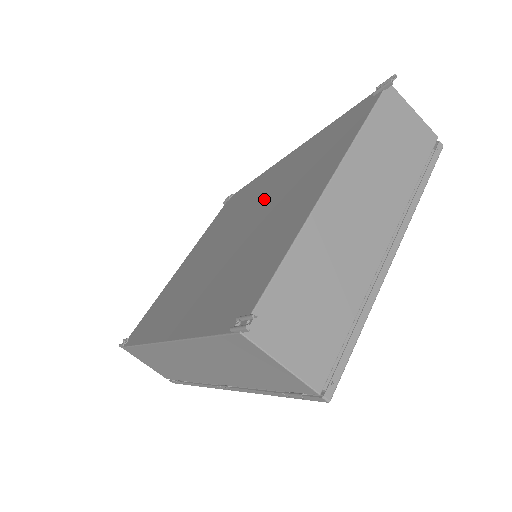
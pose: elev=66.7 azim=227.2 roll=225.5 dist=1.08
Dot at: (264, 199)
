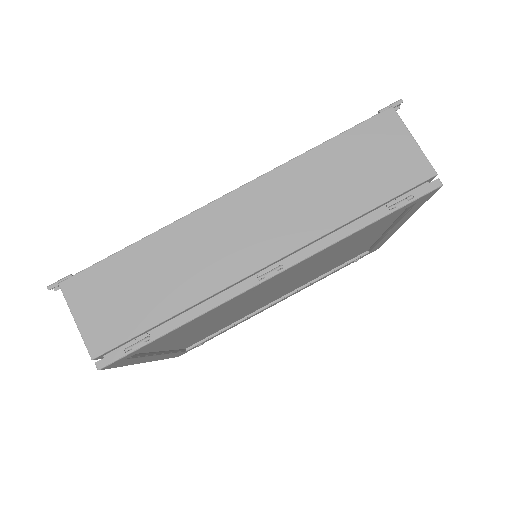
Dot at: occluded
